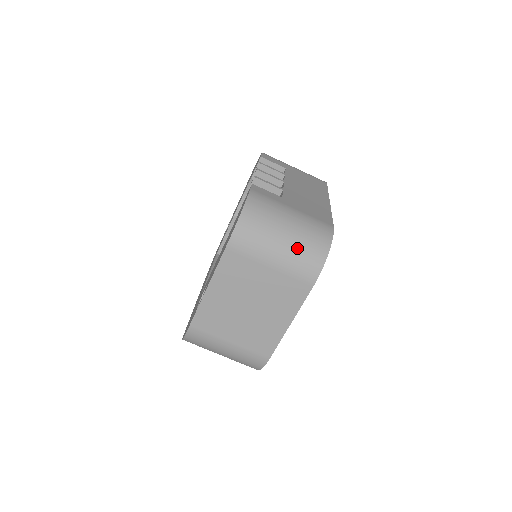
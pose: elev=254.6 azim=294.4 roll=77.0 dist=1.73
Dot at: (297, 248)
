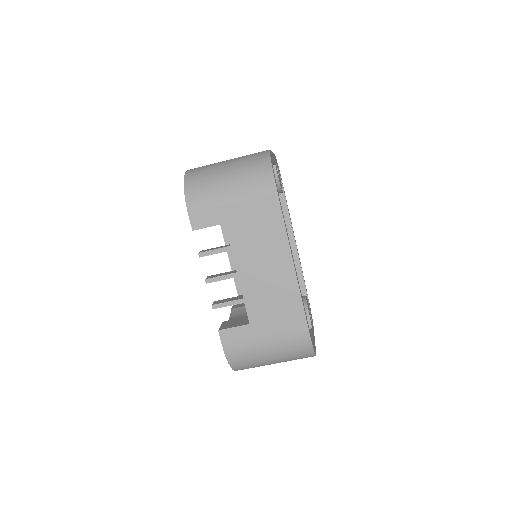
Dot at: (288, 360)
